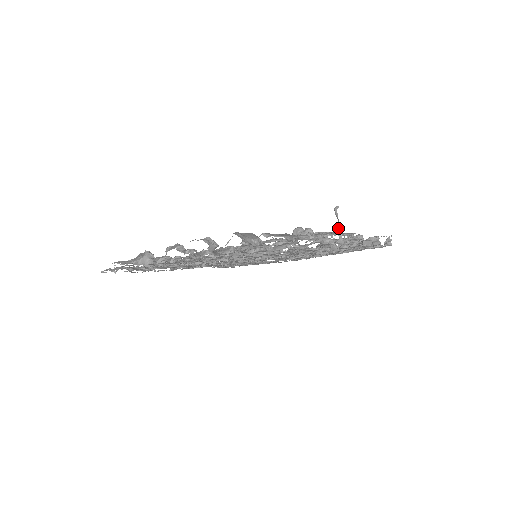
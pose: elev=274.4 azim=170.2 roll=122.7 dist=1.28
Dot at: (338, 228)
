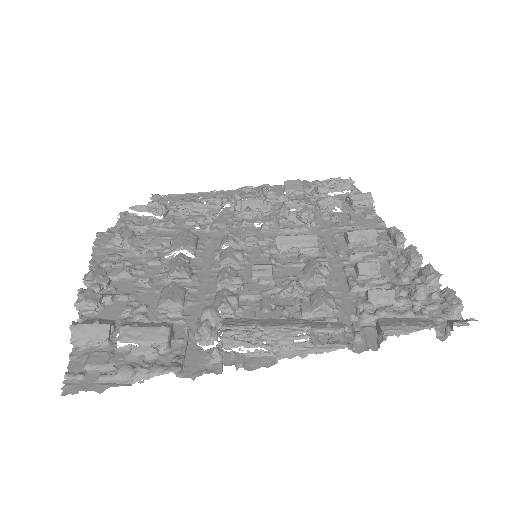
Dot at: (222, 354)
